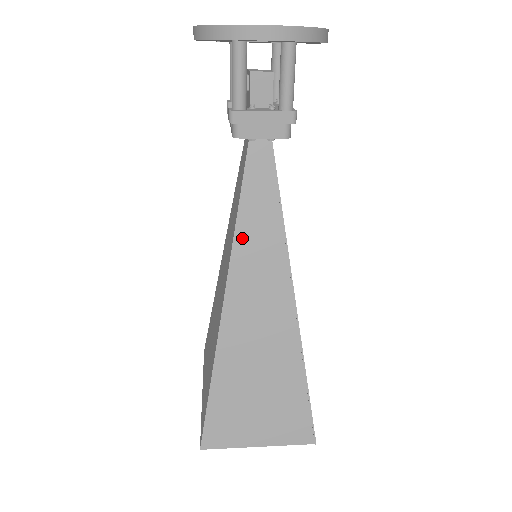
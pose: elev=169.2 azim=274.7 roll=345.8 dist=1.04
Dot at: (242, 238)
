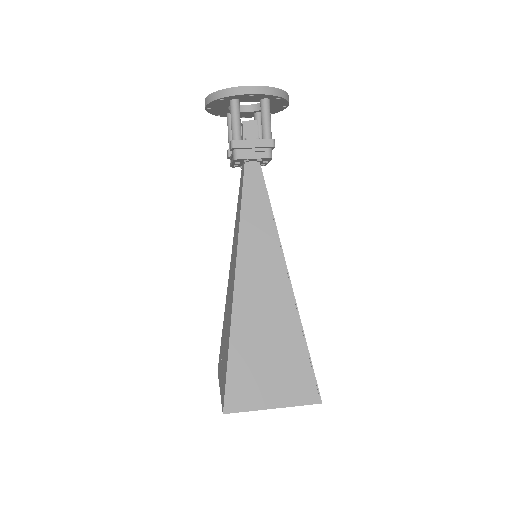
Dot at: (245, 230)
